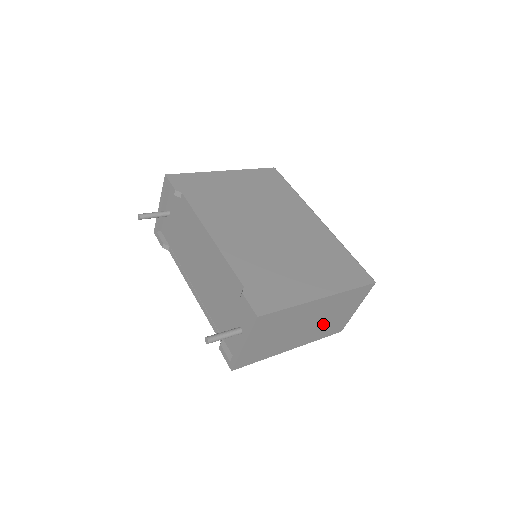
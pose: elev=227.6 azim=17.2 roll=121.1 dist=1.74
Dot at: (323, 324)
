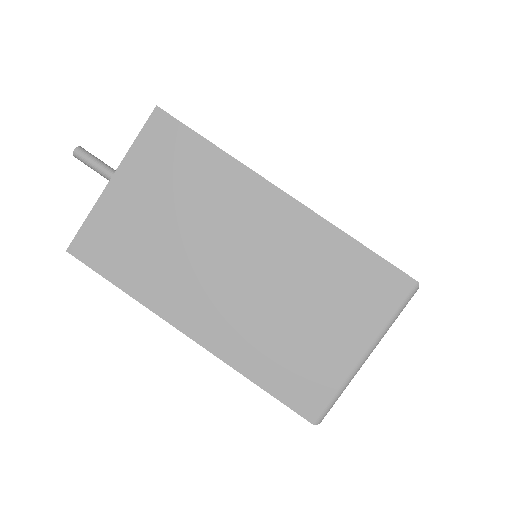
Dot at: (273, 317)
